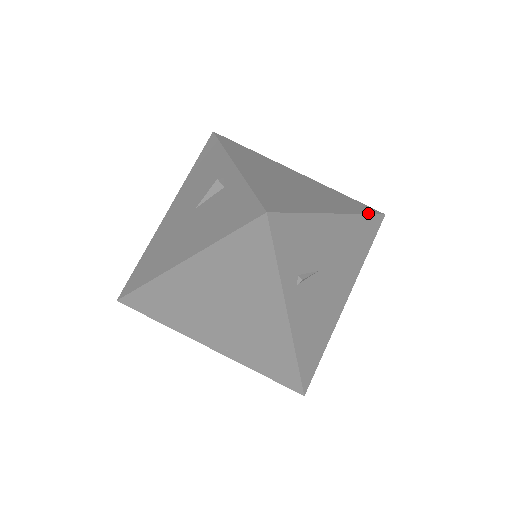
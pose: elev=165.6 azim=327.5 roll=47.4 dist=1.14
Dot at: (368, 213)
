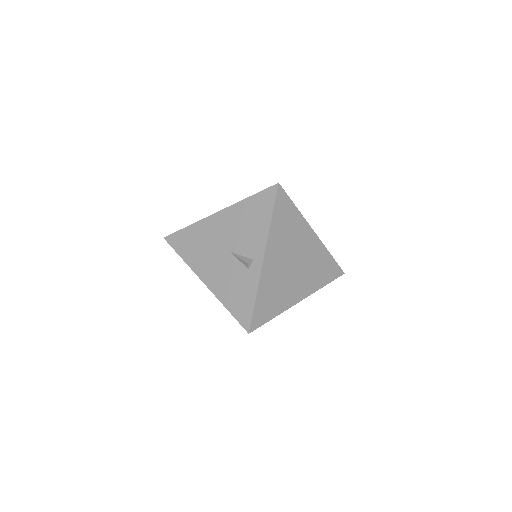
Dot at: (329, 282)
